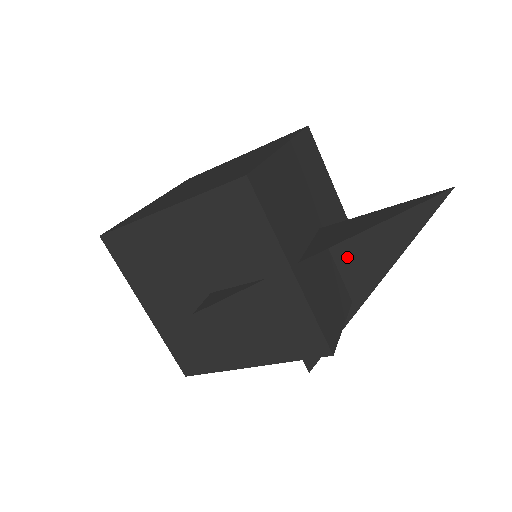
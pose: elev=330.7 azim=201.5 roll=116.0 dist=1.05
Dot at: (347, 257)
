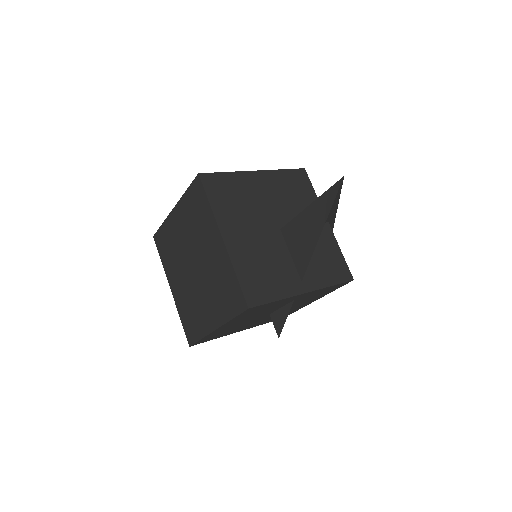
Dot at: occluded
